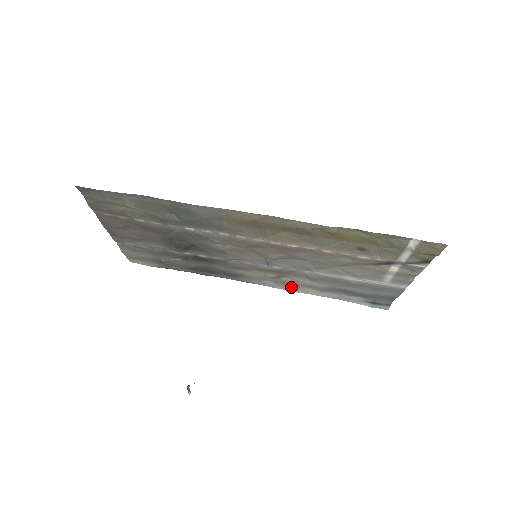
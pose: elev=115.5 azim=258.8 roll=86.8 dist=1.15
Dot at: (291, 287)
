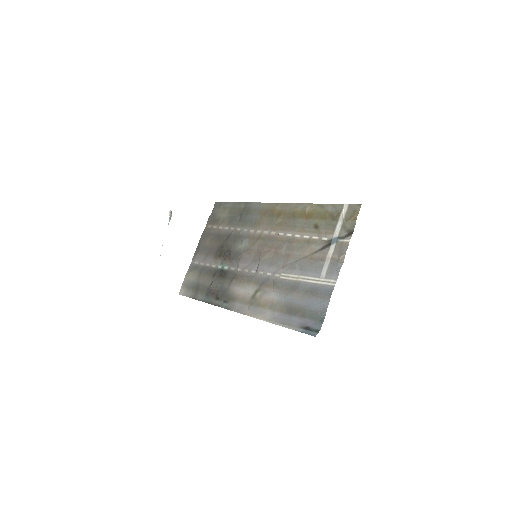
Dot at: (256, 311)
